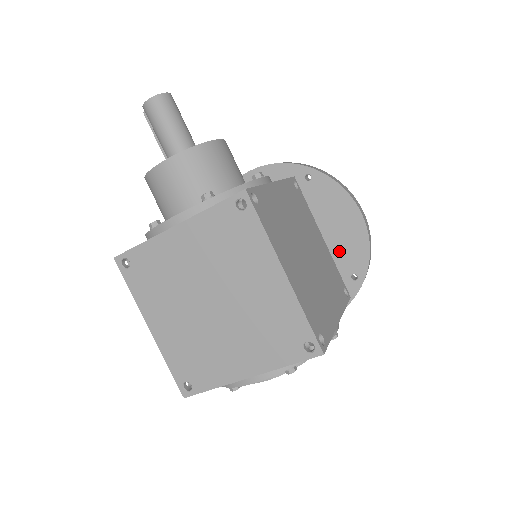
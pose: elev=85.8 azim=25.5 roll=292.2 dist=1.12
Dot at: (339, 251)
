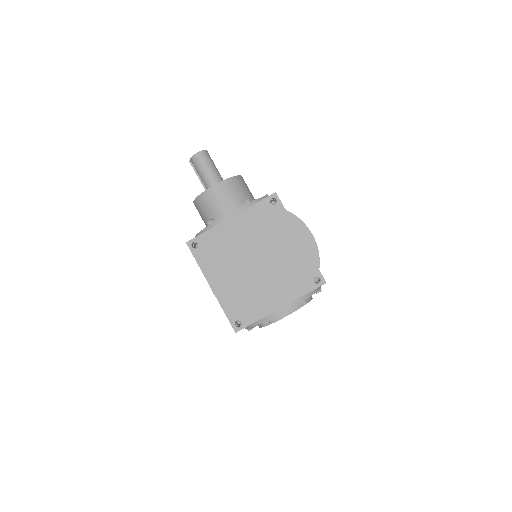
Dot at: occluded
